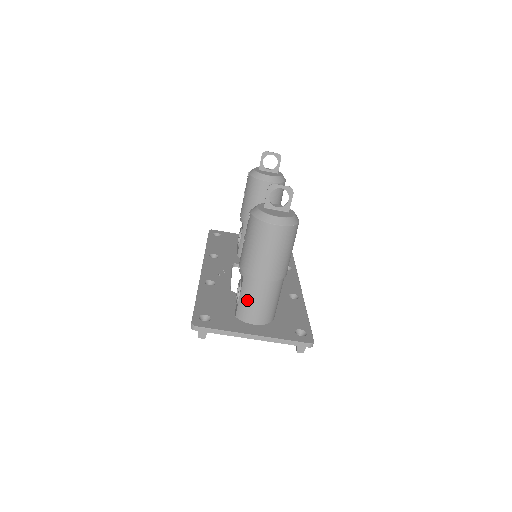
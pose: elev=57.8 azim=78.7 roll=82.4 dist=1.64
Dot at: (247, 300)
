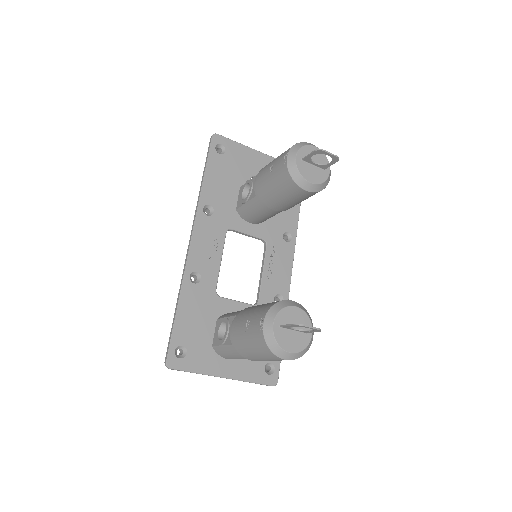
Dot at: (228, 354)
